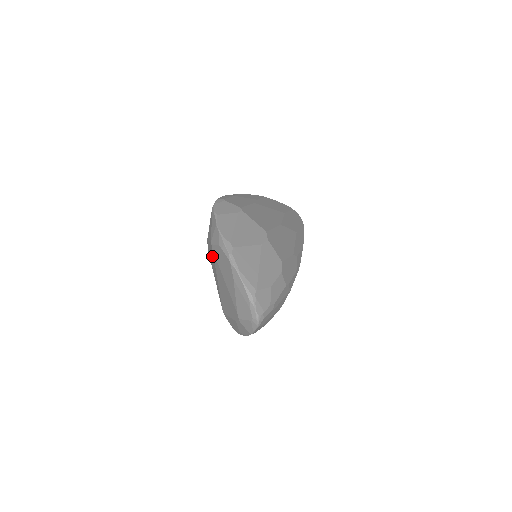
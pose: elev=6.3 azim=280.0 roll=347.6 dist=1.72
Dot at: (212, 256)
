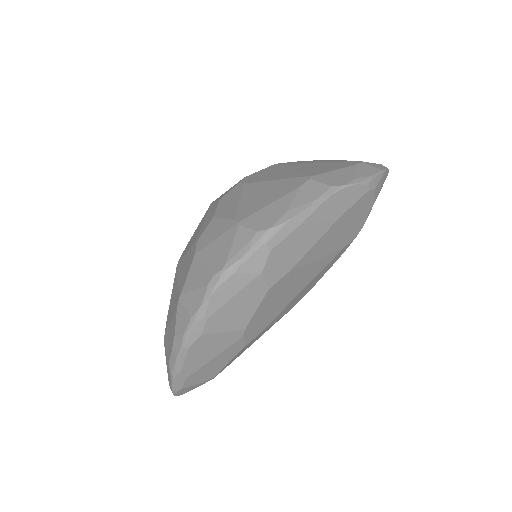
Dot at: (273, 169)
